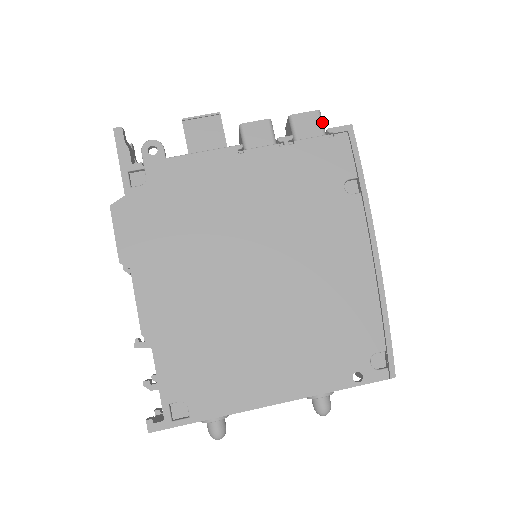
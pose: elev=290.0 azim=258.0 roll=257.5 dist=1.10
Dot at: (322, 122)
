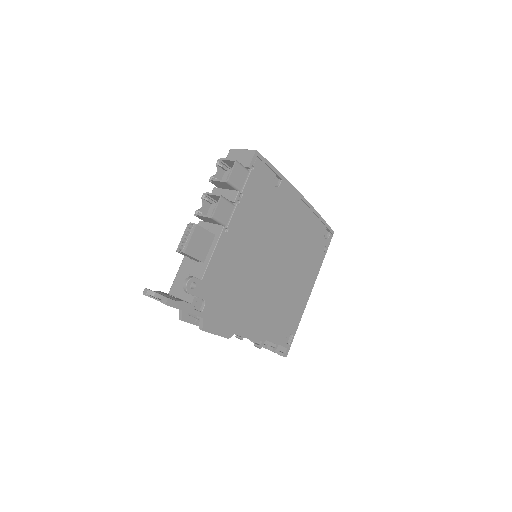
Dot at: (242, 165)
